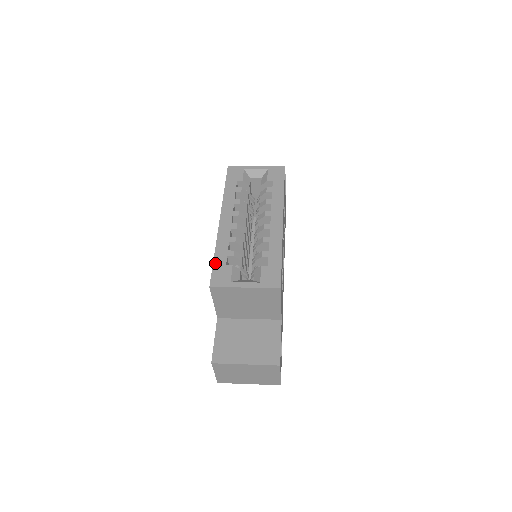
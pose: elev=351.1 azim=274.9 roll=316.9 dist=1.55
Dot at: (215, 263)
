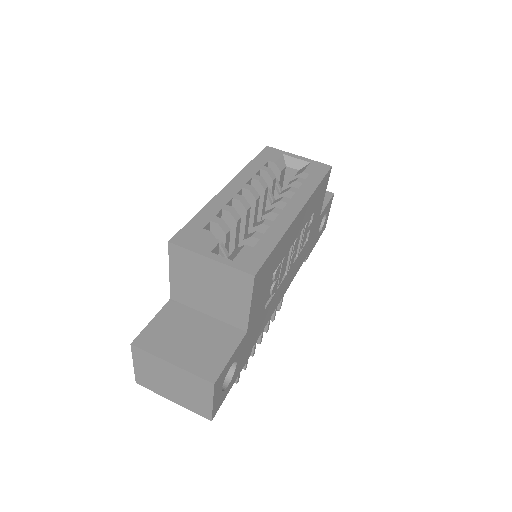
Dot at: (191, 222)
